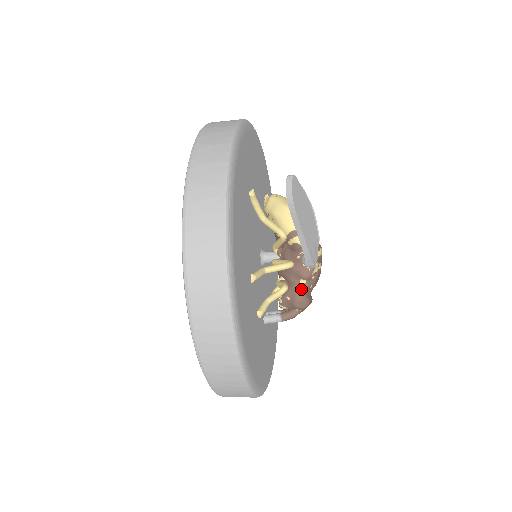
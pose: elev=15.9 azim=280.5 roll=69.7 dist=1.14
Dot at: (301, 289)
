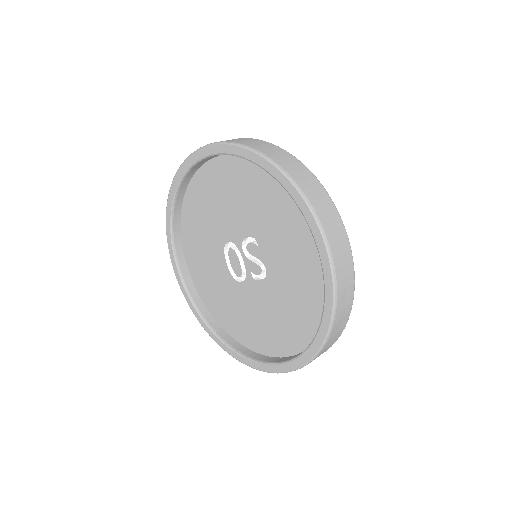
Dot at: occluded
